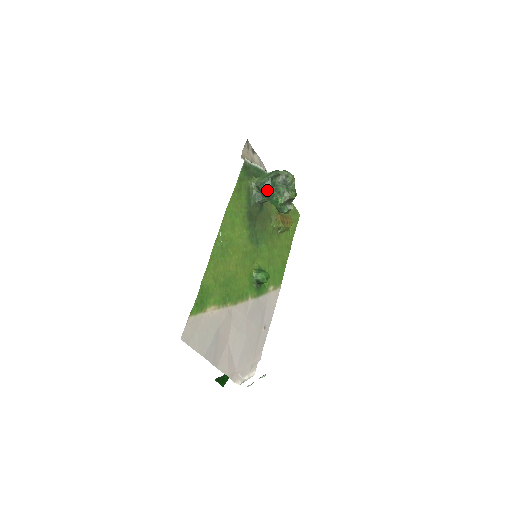
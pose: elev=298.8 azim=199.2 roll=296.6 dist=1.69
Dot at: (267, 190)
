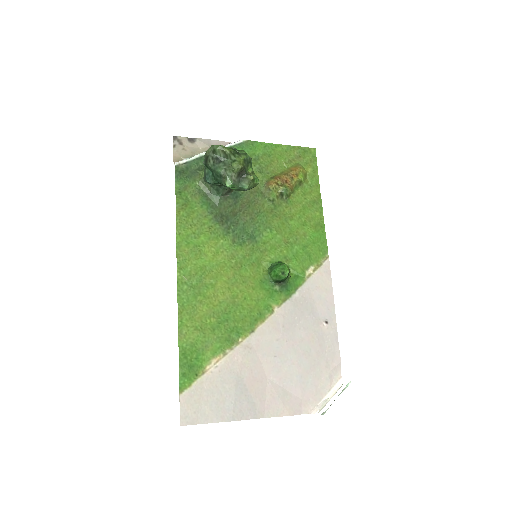
Dot at: (212, 181)
